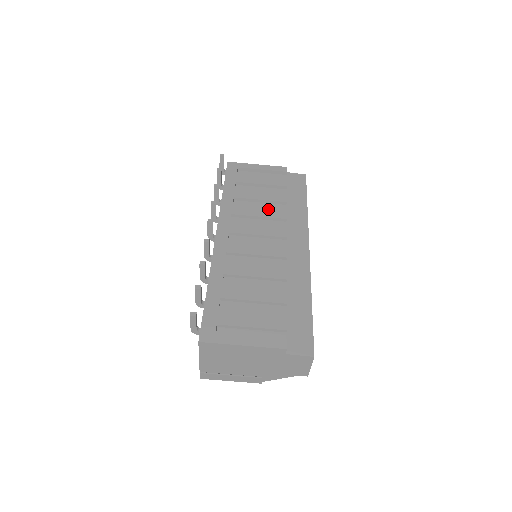
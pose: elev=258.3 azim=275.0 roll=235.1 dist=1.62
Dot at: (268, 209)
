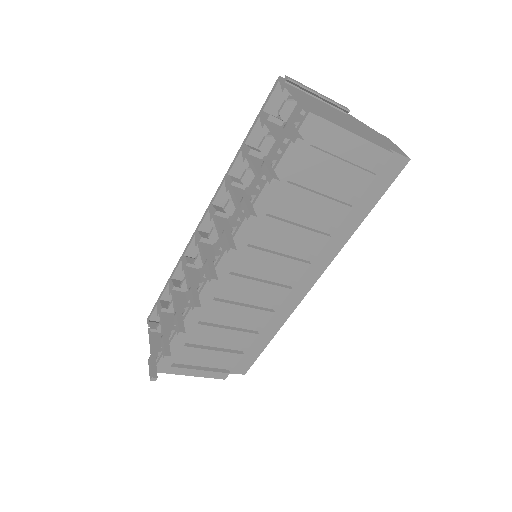
Dot at: (305, 237)
